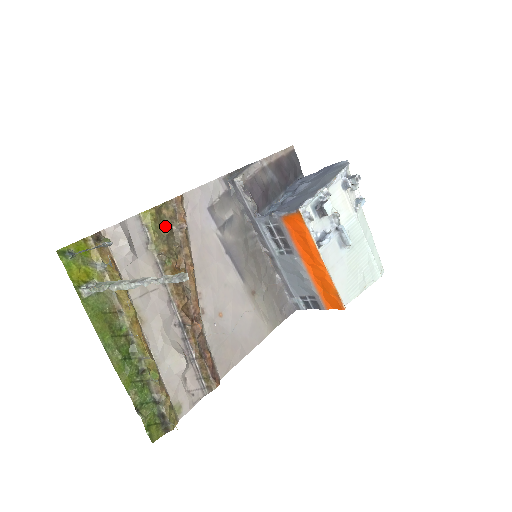
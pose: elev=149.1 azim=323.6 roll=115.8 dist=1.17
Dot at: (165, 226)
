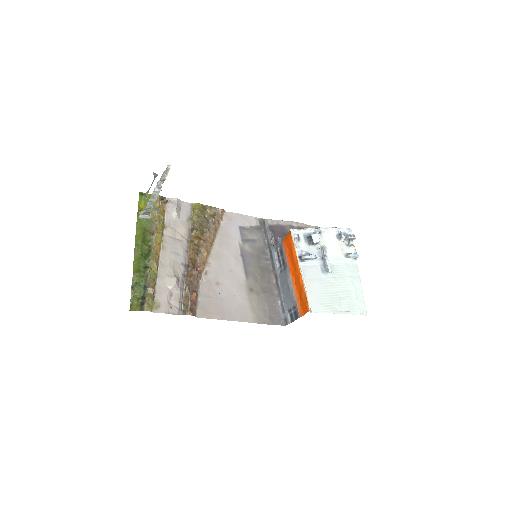
Dot at: (204, 216)
